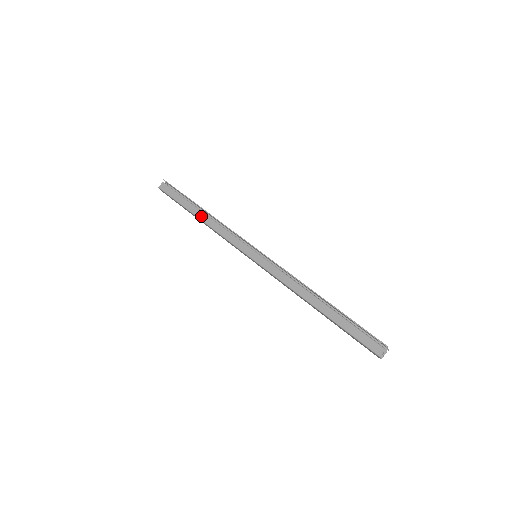
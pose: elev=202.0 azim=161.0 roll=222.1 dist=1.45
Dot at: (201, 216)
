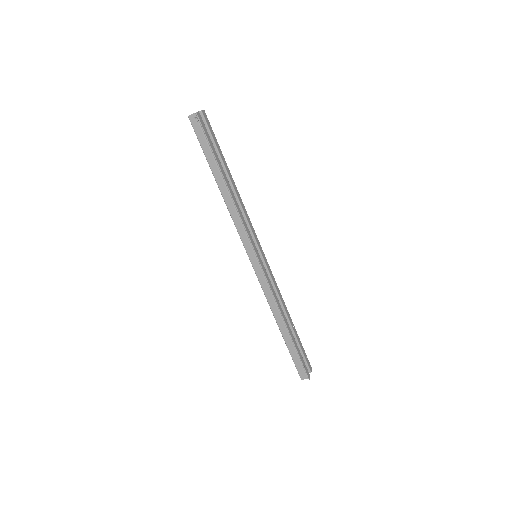
Dot at: (222, 188)
